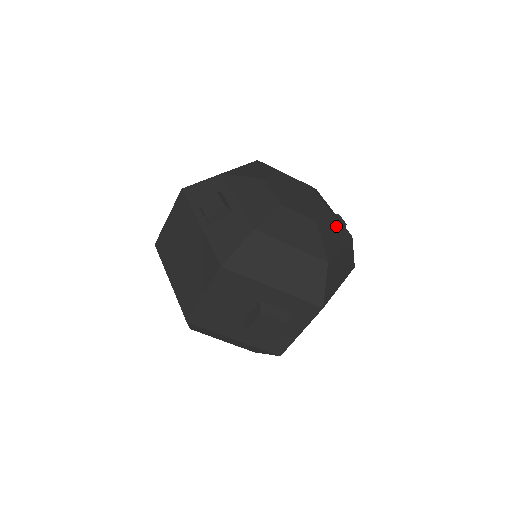
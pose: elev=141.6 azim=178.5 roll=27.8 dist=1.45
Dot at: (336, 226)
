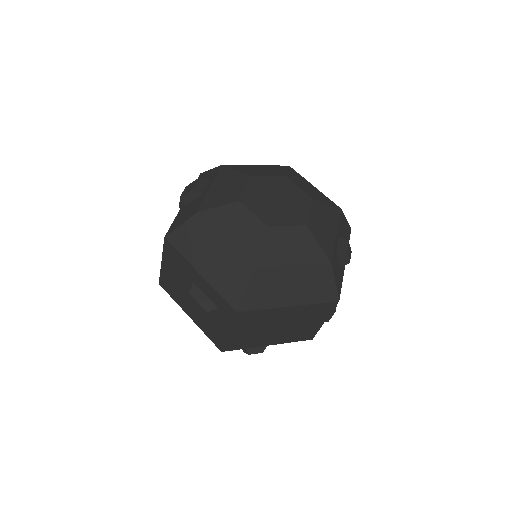
Dot at: (305, 242)
